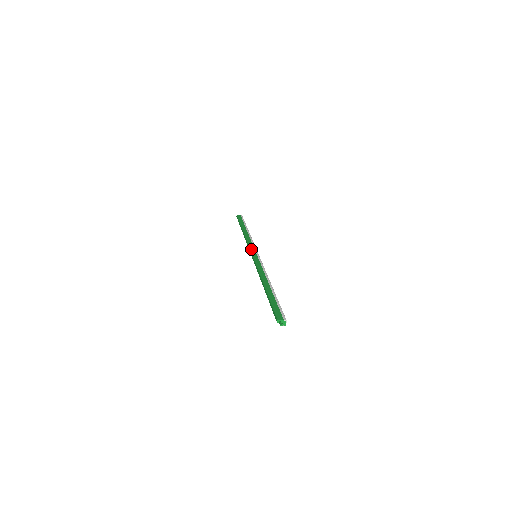
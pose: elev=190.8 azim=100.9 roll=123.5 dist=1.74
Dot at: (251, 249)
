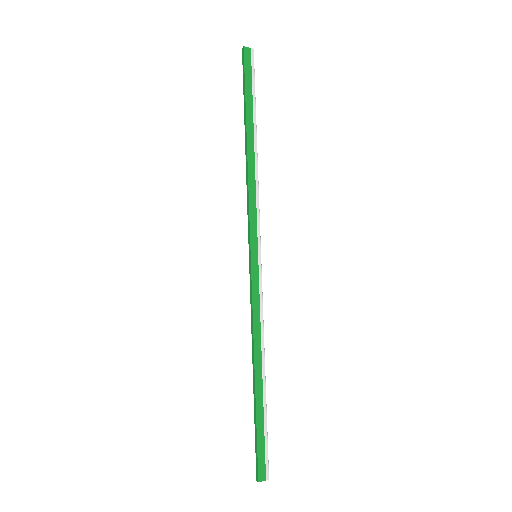
Dot at: (252, 237)
